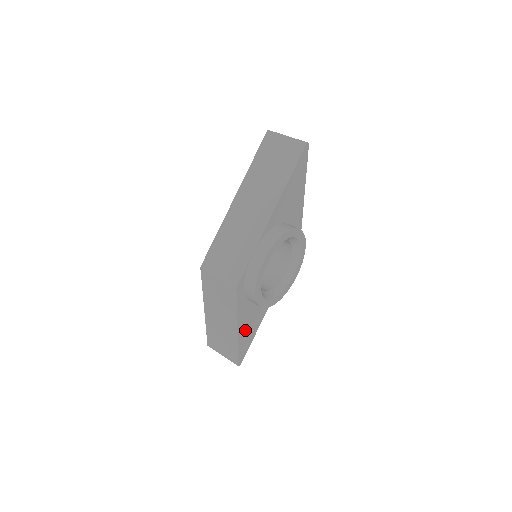
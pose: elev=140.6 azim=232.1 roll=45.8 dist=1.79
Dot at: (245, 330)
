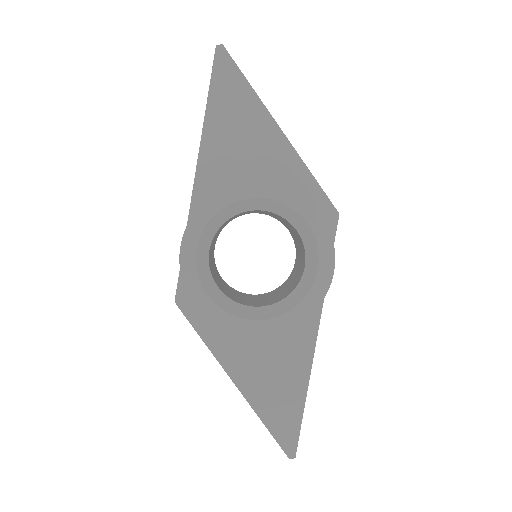
Dot at: (261, 385)
